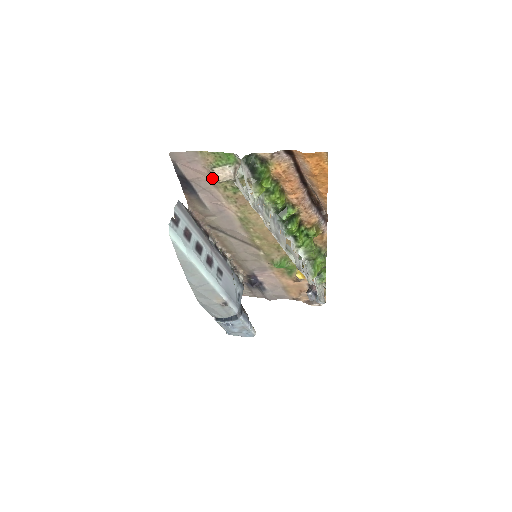
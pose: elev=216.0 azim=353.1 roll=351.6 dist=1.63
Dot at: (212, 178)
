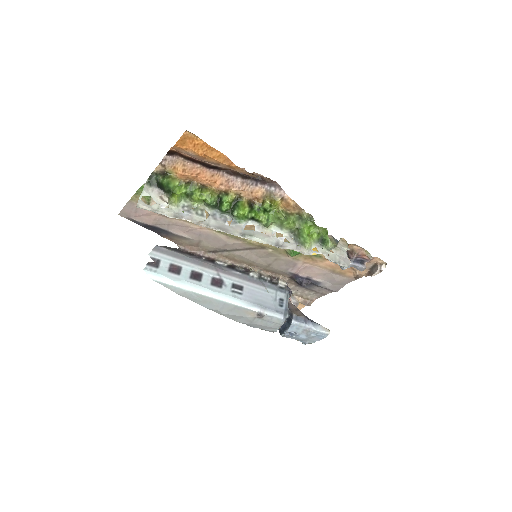
Dot at: occluded
